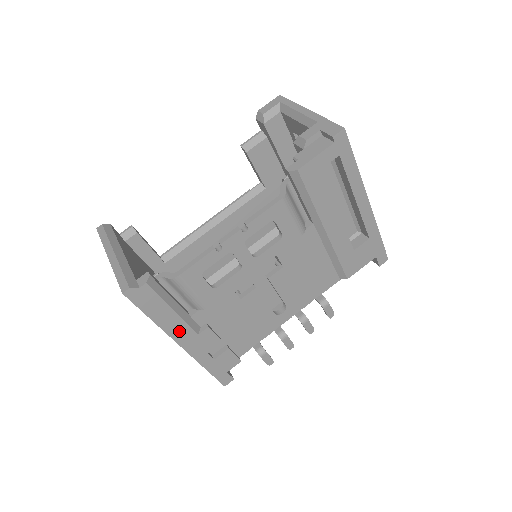
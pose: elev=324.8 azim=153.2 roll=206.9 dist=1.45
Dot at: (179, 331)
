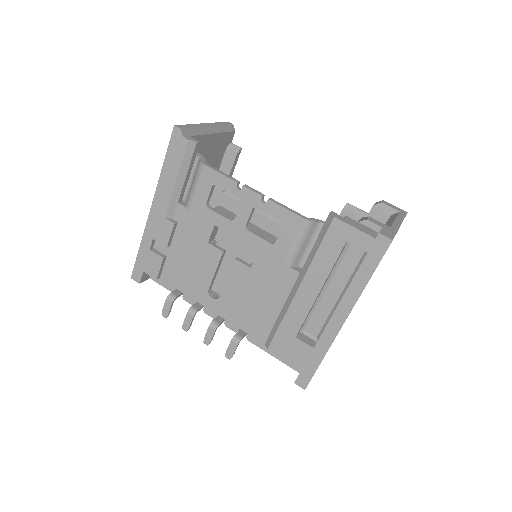
Dot at: (162, 197)
